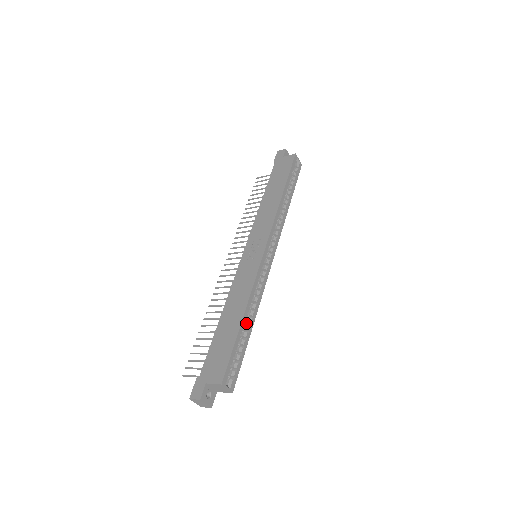
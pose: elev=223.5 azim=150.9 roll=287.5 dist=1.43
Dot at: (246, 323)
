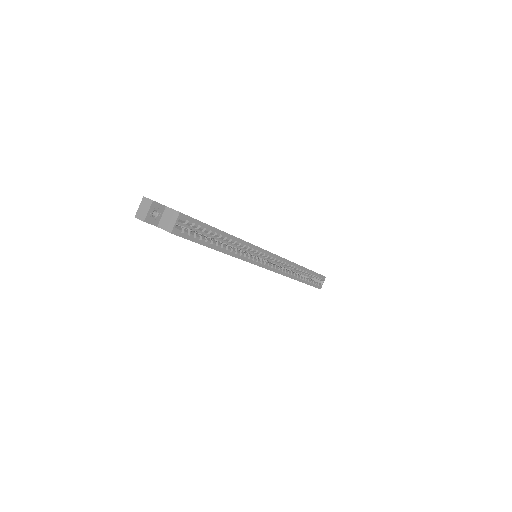
Dot at: (220, 244)
